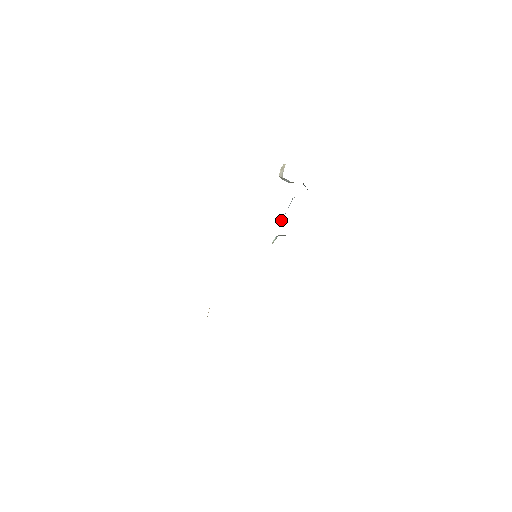
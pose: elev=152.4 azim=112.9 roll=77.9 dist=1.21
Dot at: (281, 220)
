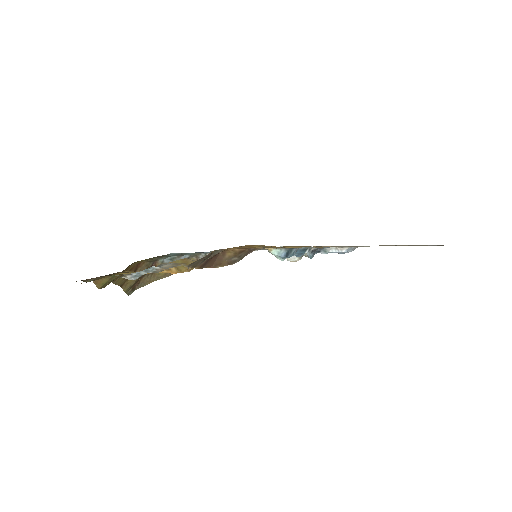
Dot at: occluded
